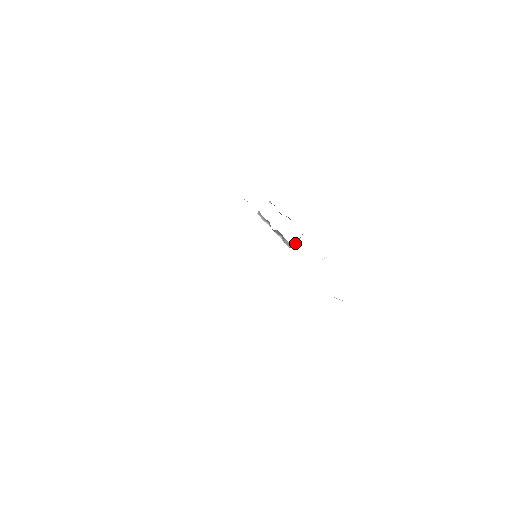
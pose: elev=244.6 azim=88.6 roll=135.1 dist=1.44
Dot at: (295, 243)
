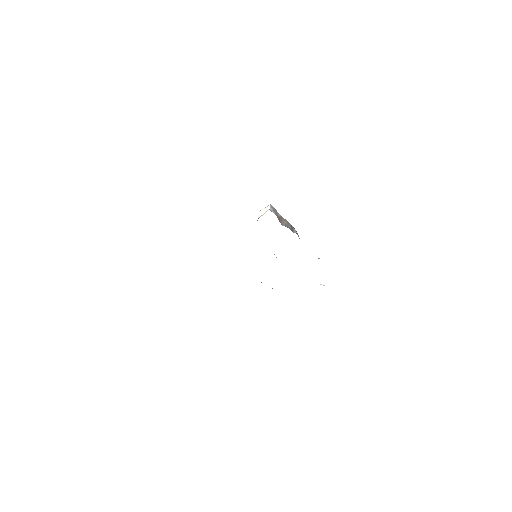
Dot at: occluded
